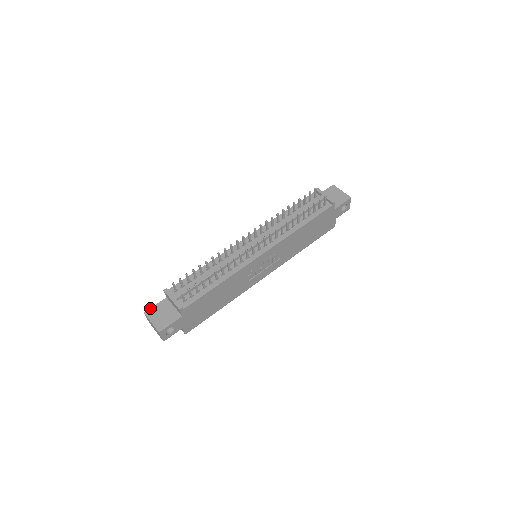
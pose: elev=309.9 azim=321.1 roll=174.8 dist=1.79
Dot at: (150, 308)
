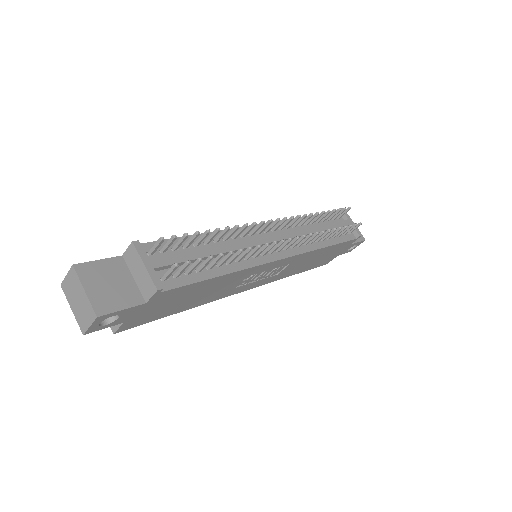
Dot at: occluded
